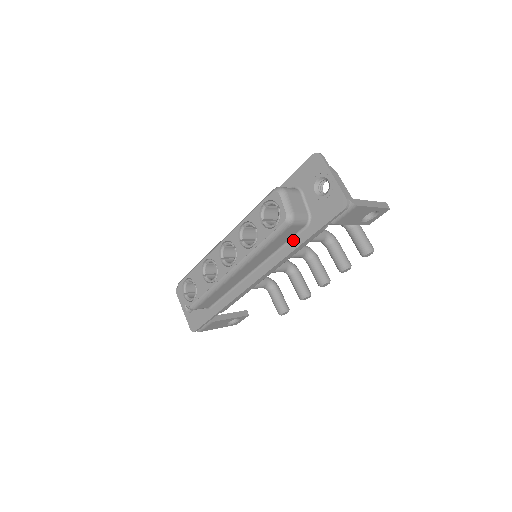
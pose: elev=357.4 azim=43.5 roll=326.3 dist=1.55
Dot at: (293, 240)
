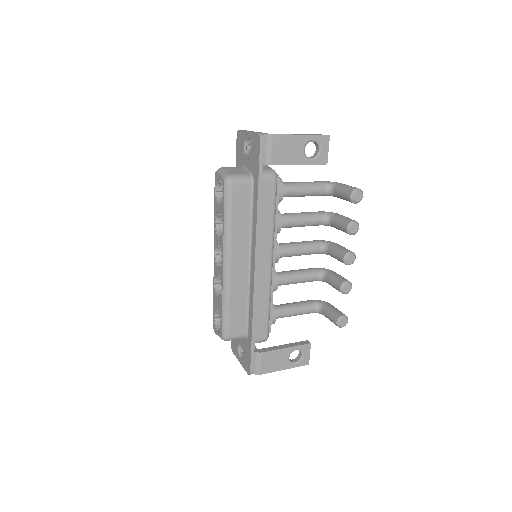
Dot at: (253, 205)
